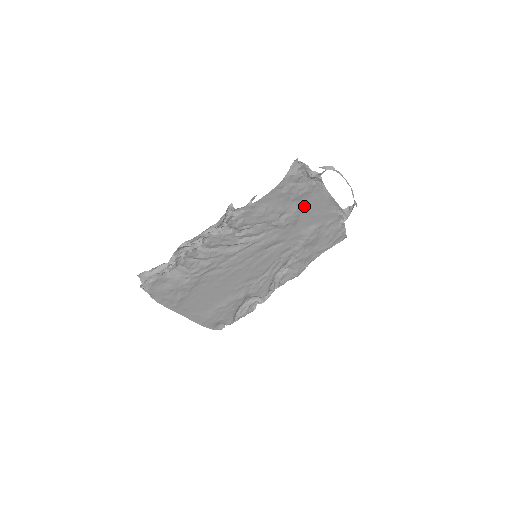
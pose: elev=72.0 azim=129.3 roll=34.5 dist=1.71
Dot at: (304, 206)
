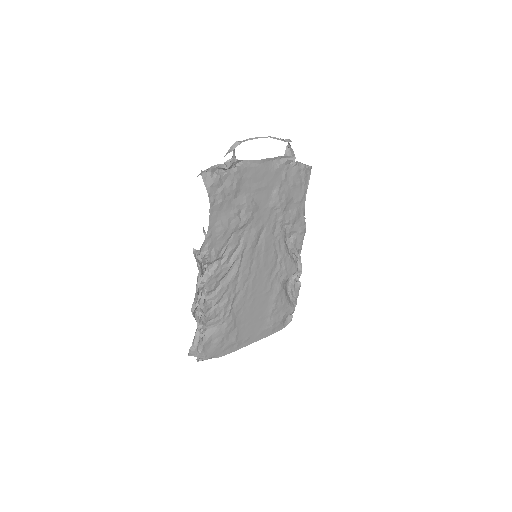
Dot at: (249, 190)
